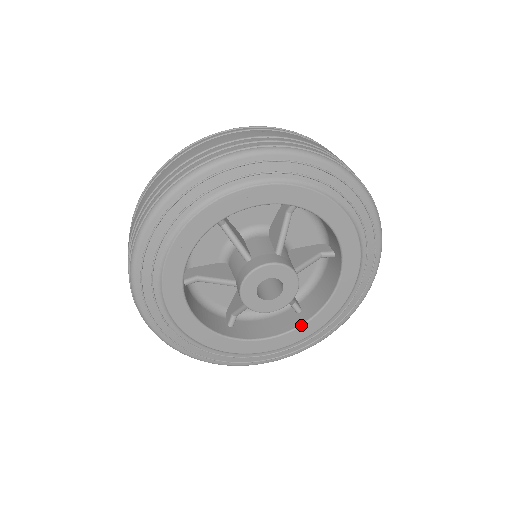
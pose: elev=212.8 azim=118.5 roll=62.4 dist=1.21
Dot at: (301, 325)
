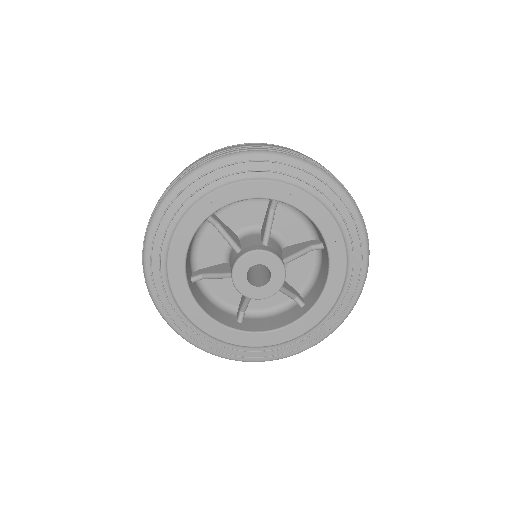
Dot at: (302, 316)
